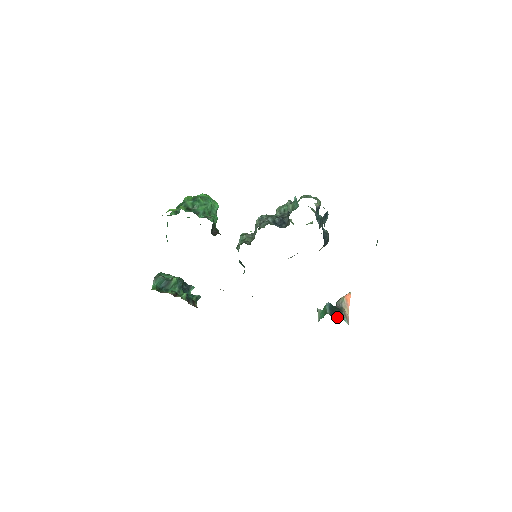
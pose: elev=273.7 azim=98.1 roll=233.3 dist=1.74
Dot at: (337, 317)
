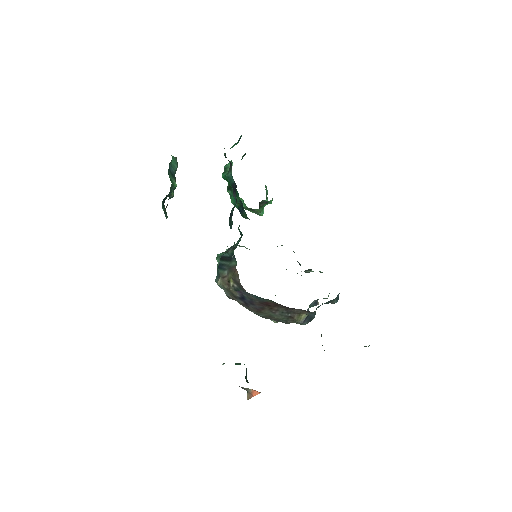
Dot at: (247, 381)
